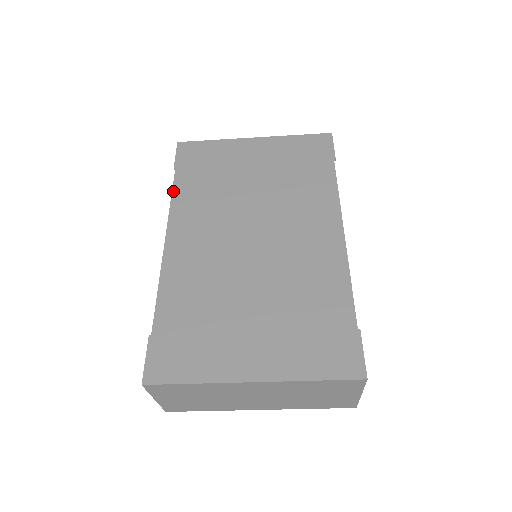
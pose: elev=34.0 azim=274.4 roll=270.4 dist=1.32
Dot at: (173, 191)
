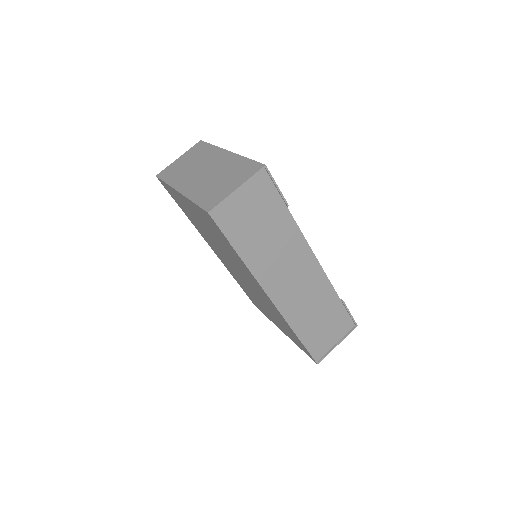
Dot at: occluded
